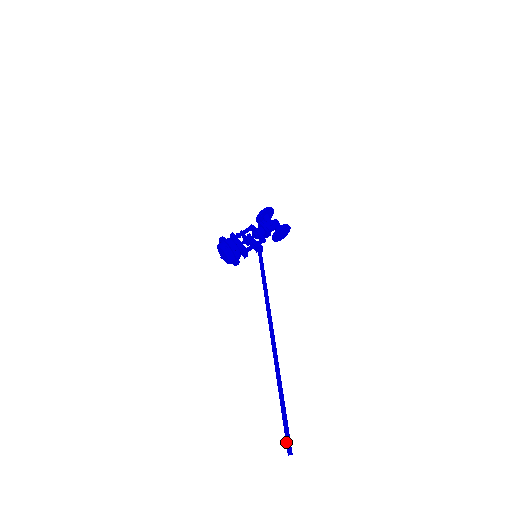
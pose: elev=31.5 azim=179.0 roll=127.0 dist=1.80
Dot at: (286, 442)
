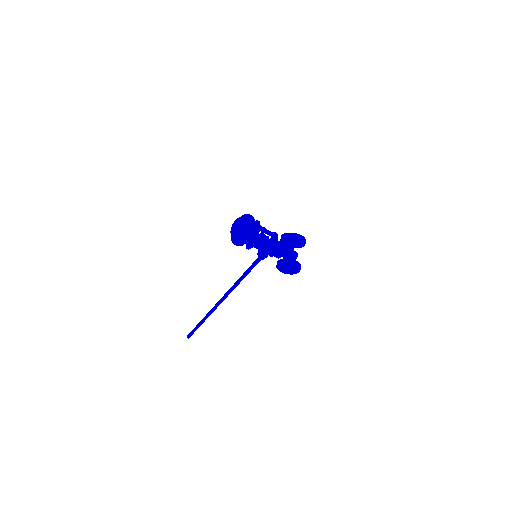
Dot at: (189, 333)
